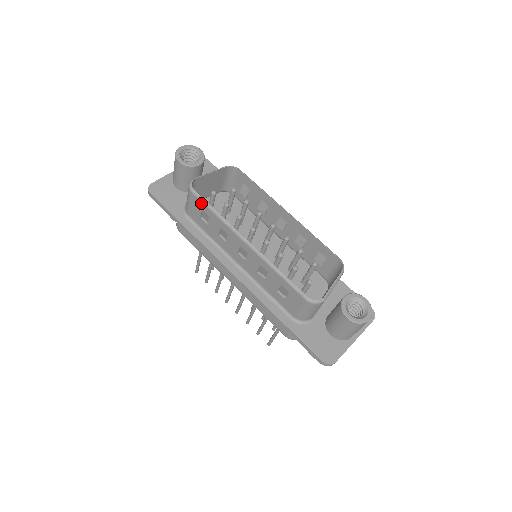
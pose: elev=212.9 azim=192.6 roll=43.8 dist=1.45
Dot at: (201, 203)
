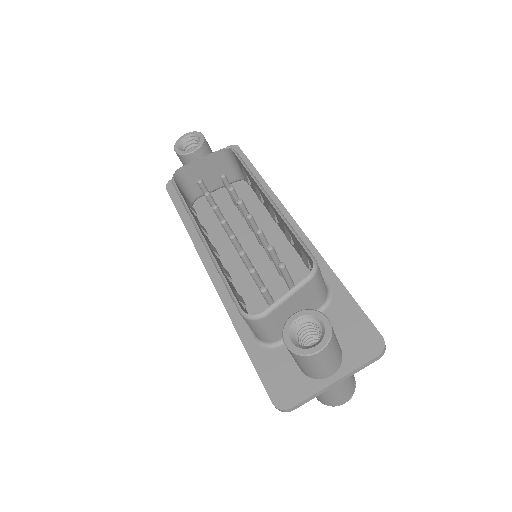
Dot at: (178, 194)
